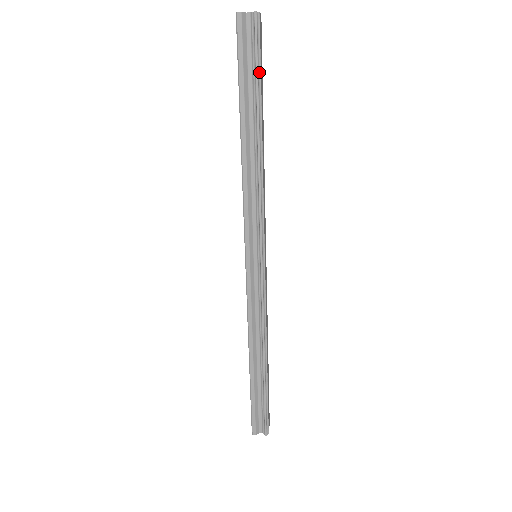
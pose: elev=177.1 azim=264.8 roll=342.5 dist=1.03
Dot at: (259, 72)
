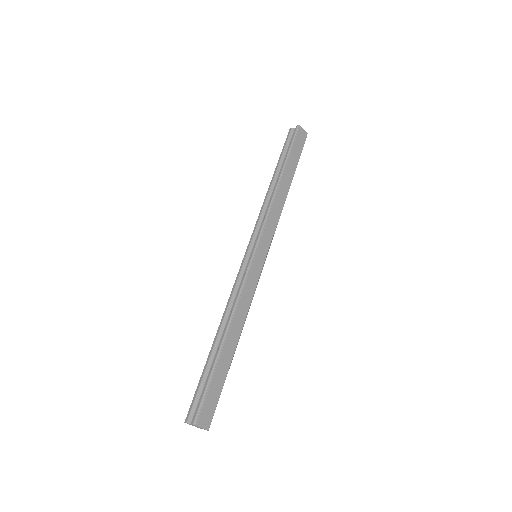
Dot at: (291, 149)
